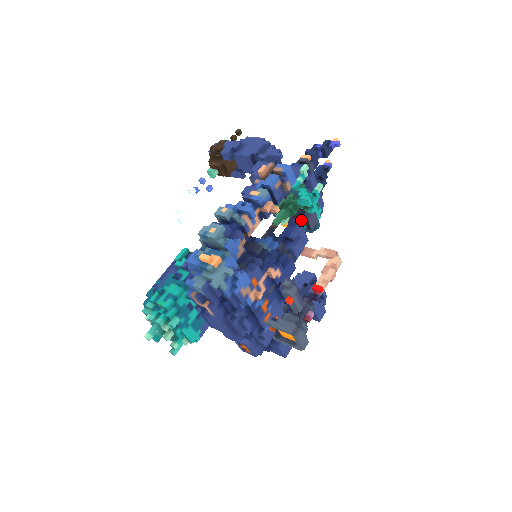
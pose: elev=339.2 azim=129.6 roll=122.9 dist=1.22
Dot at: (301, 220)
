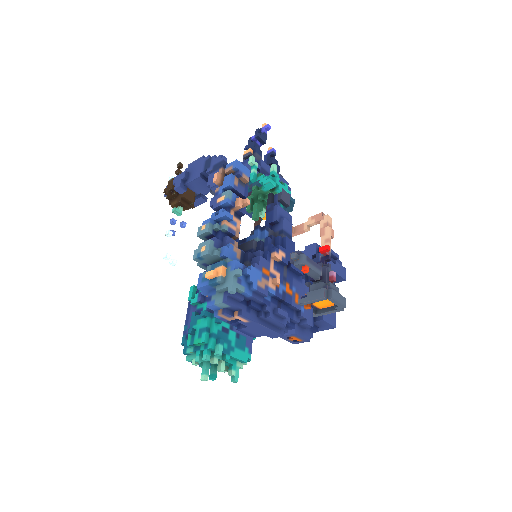
Dot at: (275, 203)
